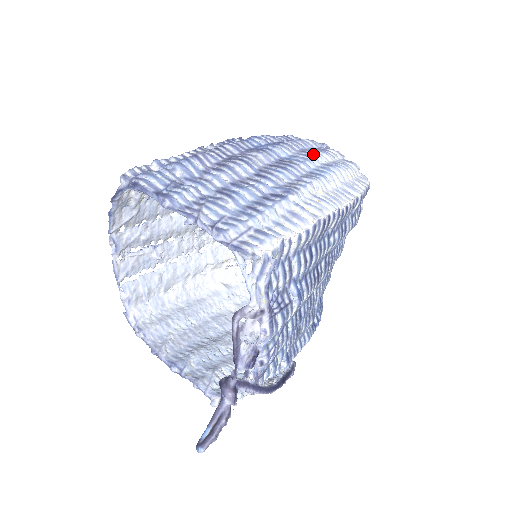
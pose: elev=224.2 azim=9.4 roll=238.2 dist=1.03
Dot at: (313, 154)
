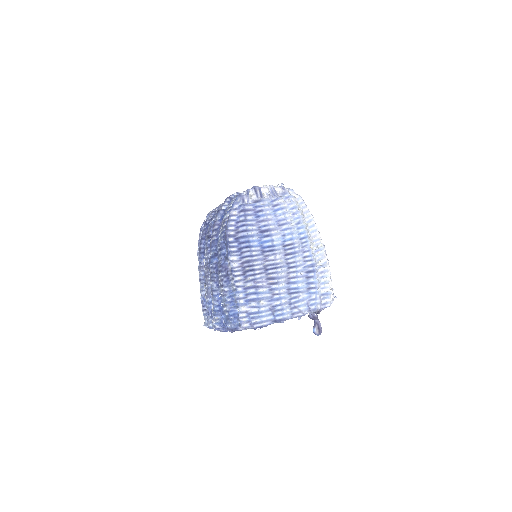
Dot at: (288, 224)
